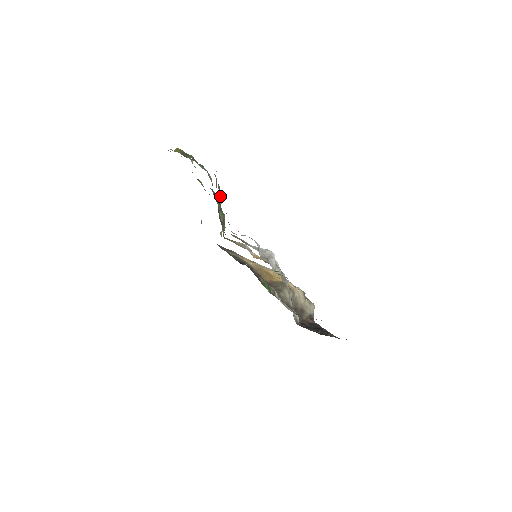
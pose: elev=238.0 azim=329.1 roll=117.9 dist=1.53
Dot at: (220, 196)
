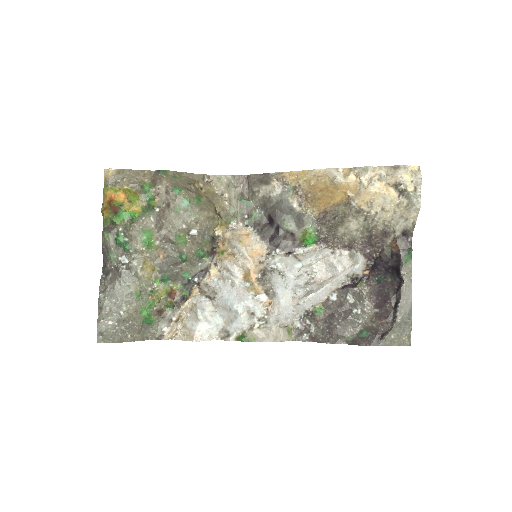
Dot at: (151, 304)
